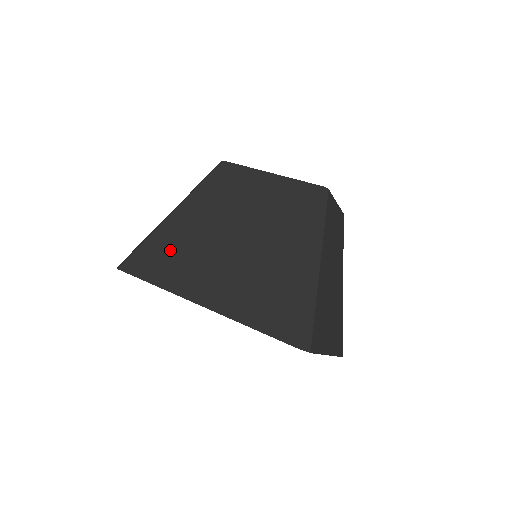
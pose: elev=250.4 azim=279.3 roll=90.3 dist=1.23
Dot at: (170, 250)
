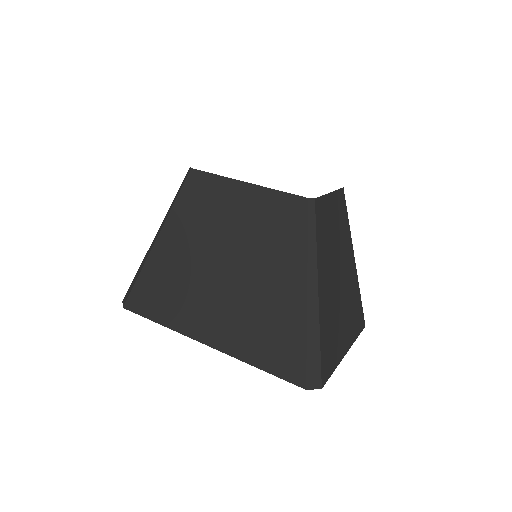
Dot at: (165, 286)
